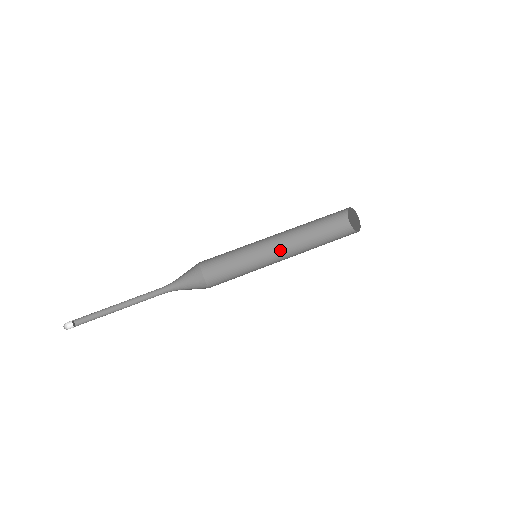
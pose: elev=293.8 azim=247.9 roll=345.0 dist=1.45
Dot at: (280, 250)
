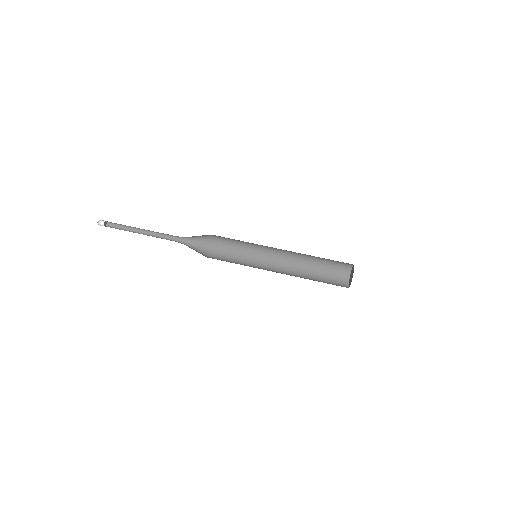
Dot at: (279, 269)
